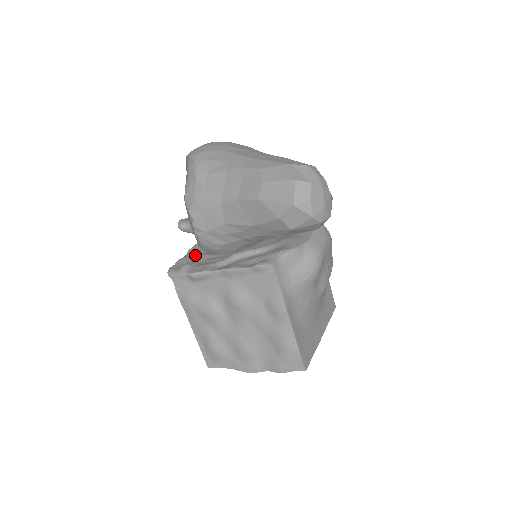
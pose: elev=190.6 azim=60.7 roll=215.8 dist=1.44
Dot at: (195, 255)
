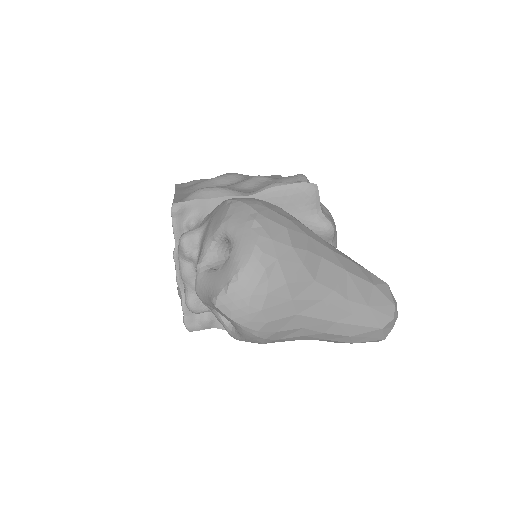
Dot at: occluded
